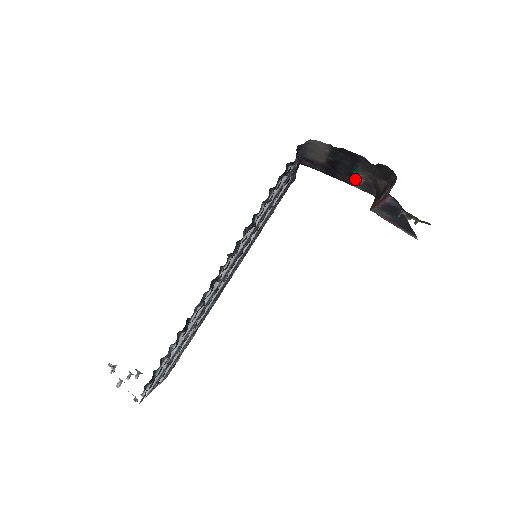
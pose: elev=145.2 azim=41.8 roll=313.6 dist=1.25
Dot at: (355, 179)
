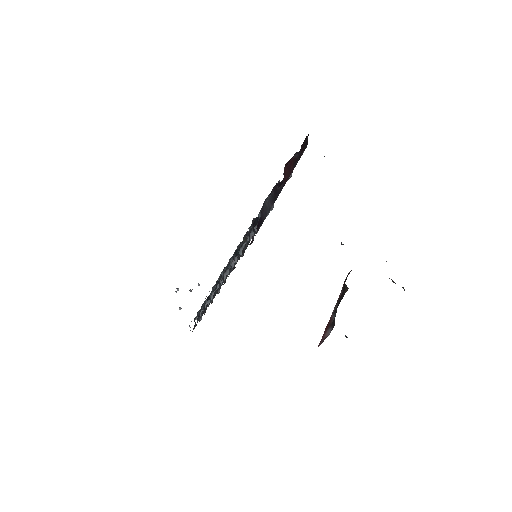
Dot at: occluded
